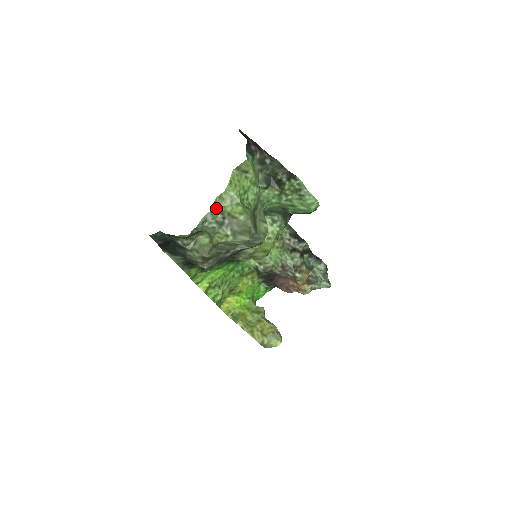
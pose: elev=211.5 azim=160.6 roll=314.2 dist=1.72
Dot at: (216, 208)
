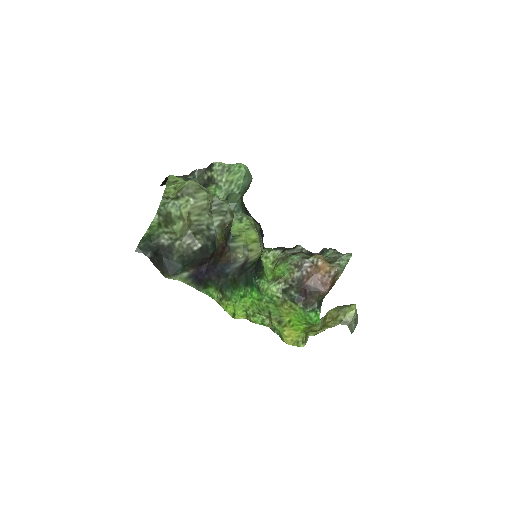
Dot at: occluded
